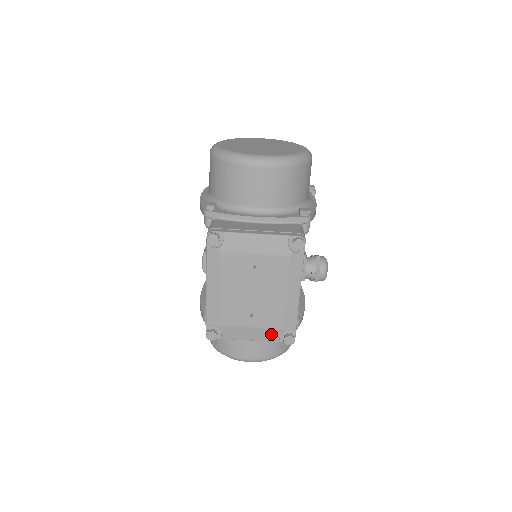
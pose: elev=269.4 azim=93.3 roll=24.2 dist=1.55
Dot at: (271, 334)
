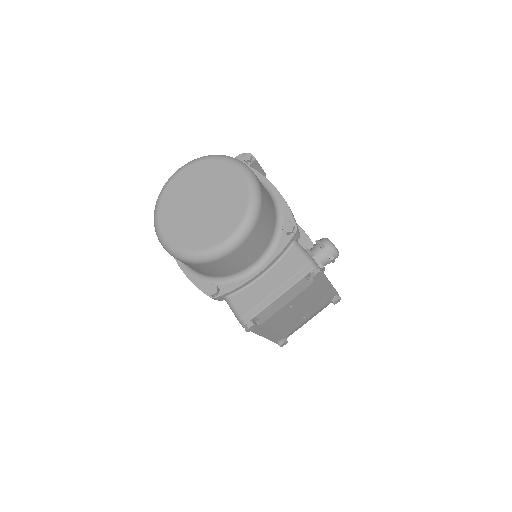
Dot at: occluded
